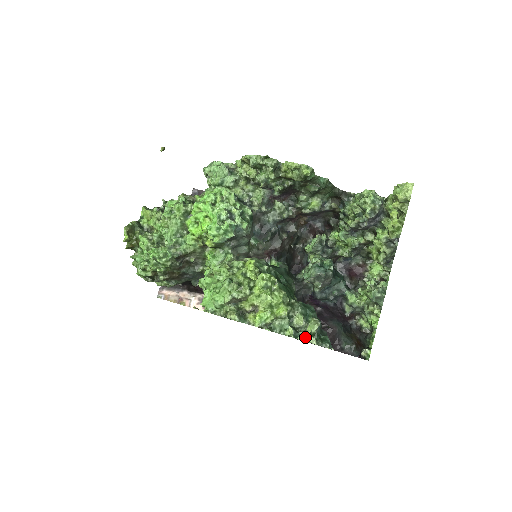
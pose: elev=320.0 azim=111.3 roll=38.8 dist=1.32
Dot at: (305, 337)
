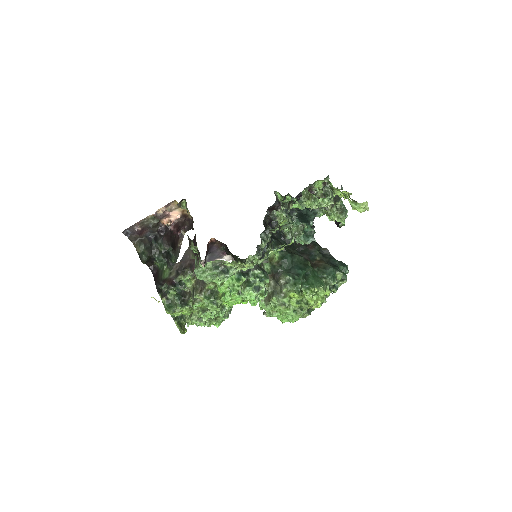
Dot at: (340, 284)
